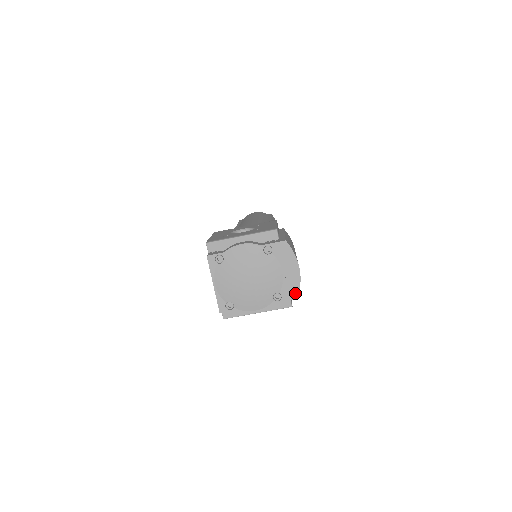
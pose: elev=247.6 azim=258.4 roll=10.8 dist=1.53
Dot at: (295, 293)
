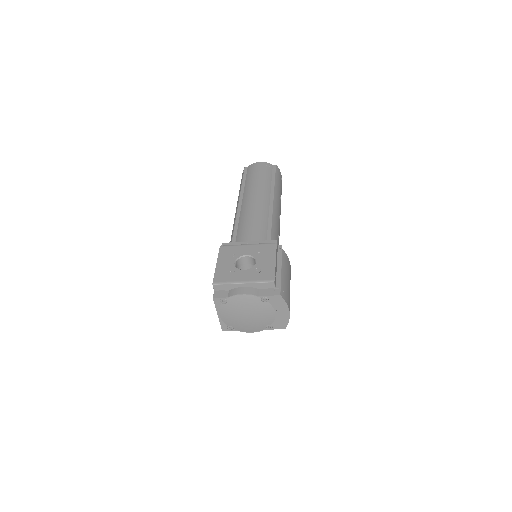
Dot at: (284, 326)
